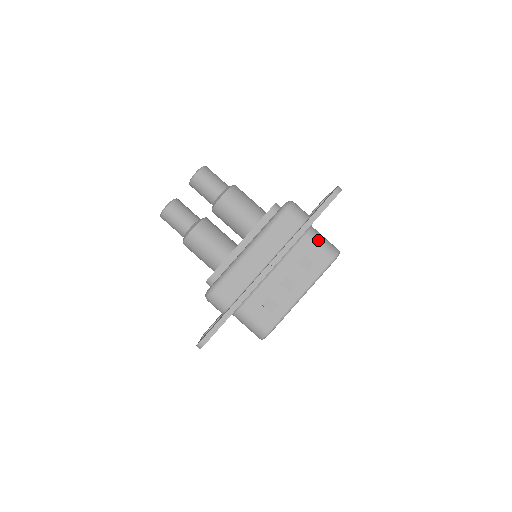
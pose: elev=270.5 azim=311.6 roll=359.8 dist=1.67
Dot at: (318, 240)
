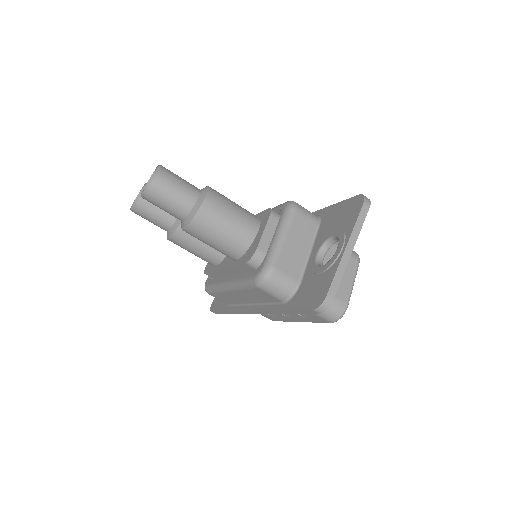
Dot at: occluded
